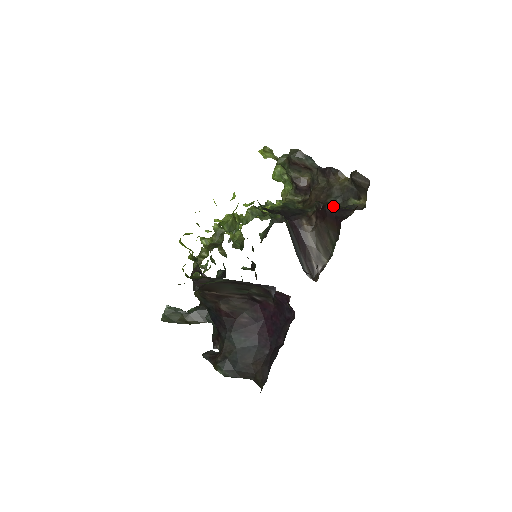
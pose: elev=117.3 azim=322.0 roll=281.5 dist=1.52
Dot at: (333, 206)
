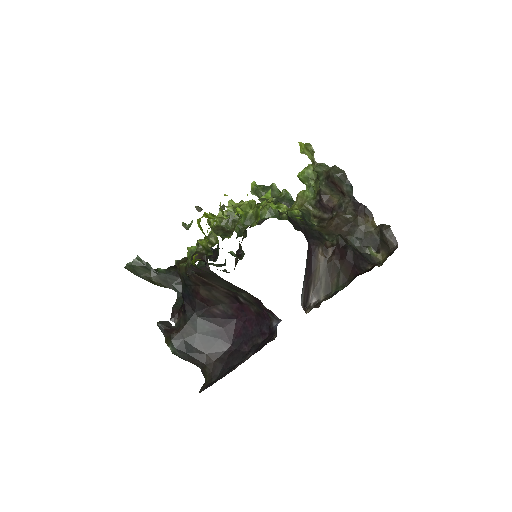
Dot at: (354, 250)
